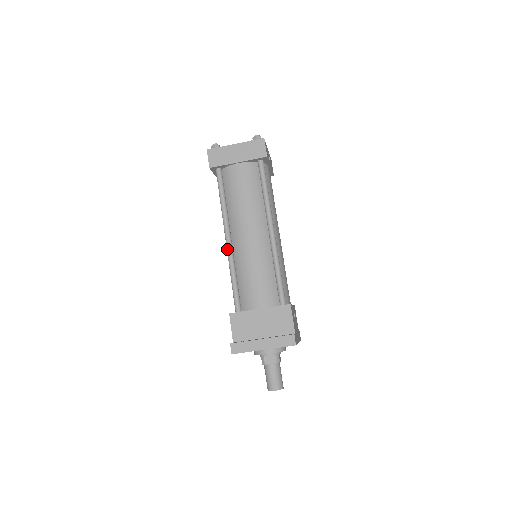
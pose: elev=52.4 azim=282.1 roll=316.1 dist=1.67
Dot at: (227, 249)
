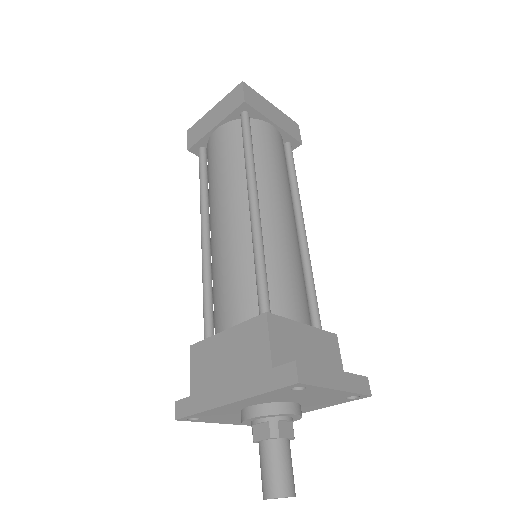
Dot at: (255, 214)
